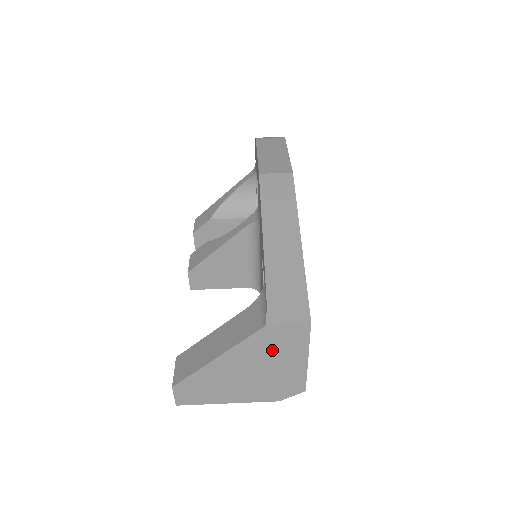
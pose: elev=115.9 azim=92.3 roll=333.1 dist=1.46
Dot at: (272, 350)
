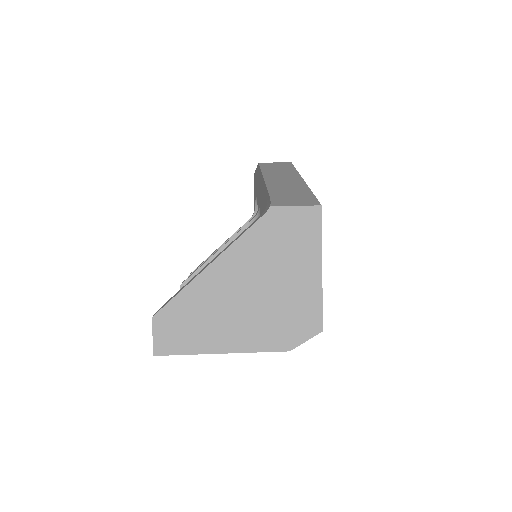
Dot at: (278, 251)
